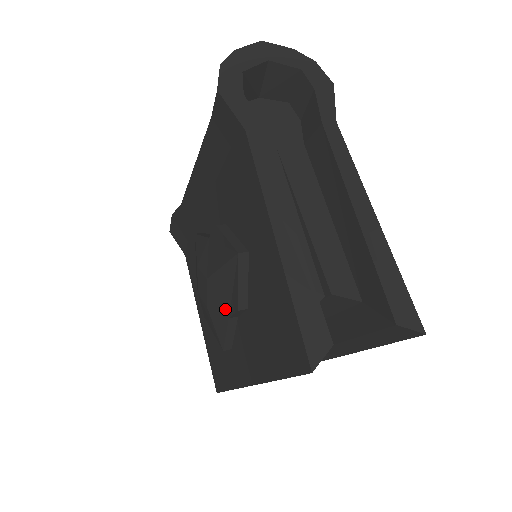
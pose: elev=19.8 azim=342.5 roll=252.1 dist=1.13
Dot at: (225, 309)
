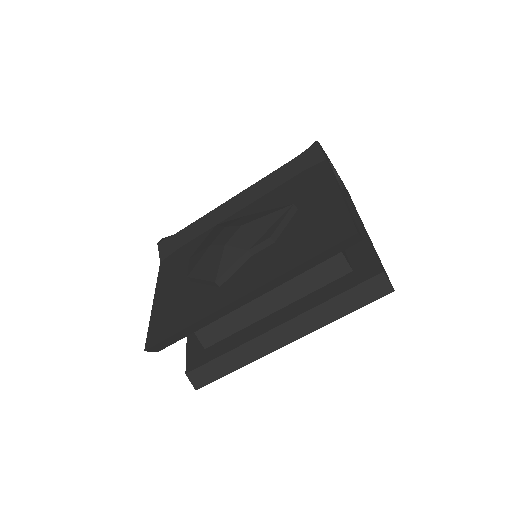
Dot at: (248, 244)
